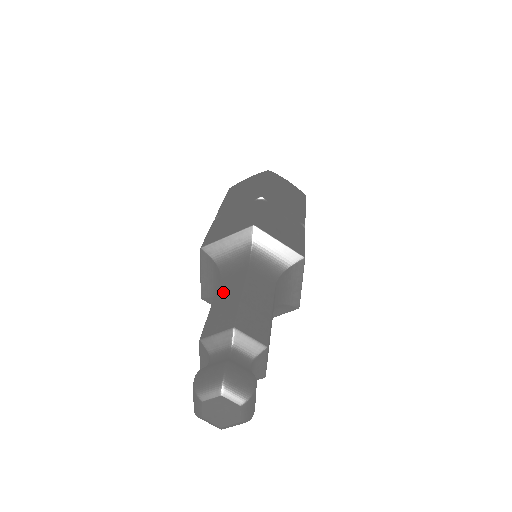
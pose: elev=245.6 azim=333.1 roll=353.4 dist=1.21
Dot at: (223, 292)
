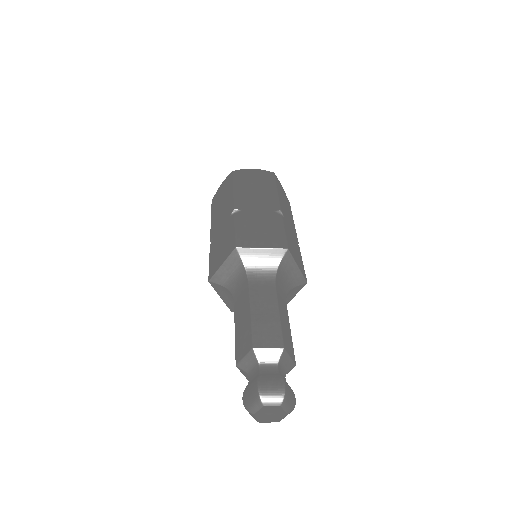
Dot at: (258, 302)
